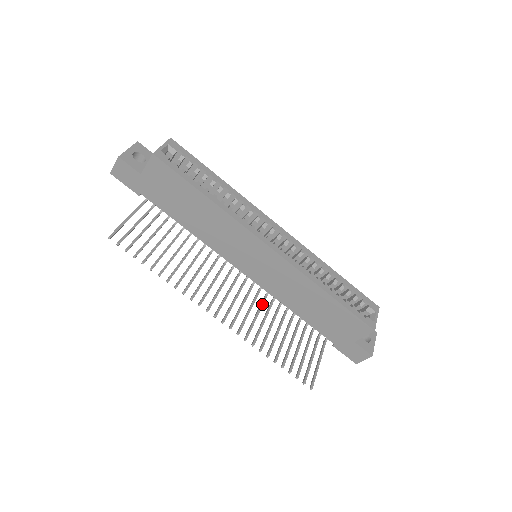
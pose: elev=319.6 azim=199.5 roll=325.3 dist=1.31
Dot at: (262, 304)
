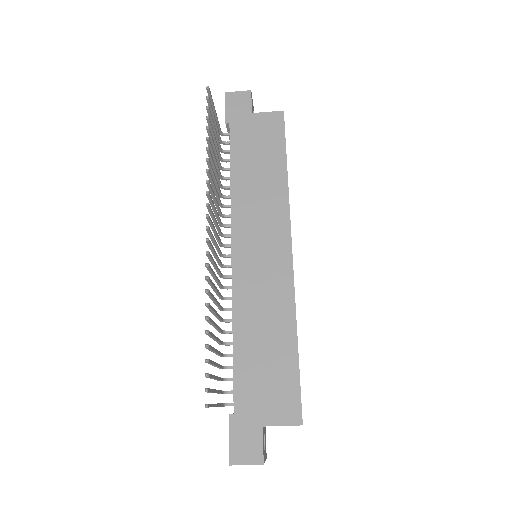
Dot at: (220, 293)
